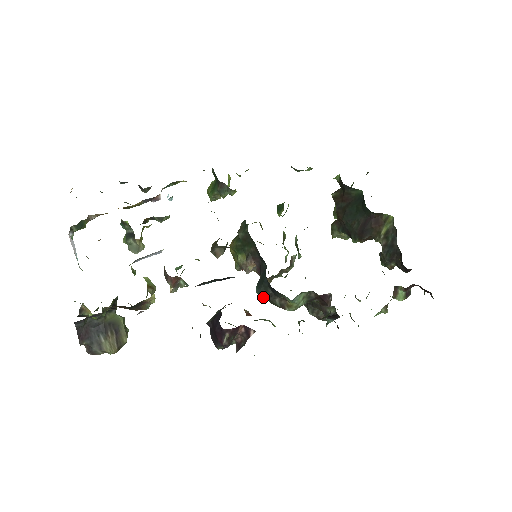
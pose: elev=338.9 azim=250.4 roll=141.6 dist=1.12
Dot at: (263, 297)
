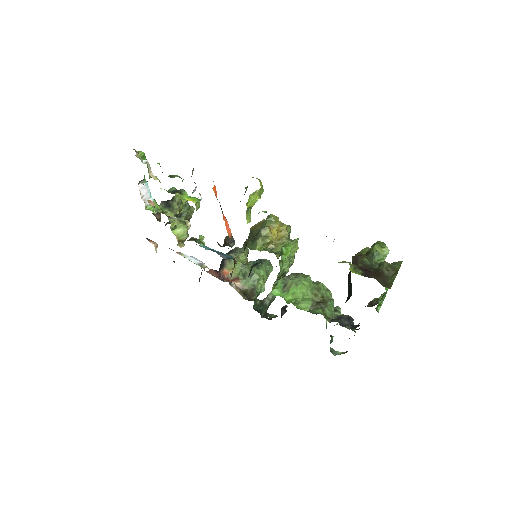
Dot at: occluded
